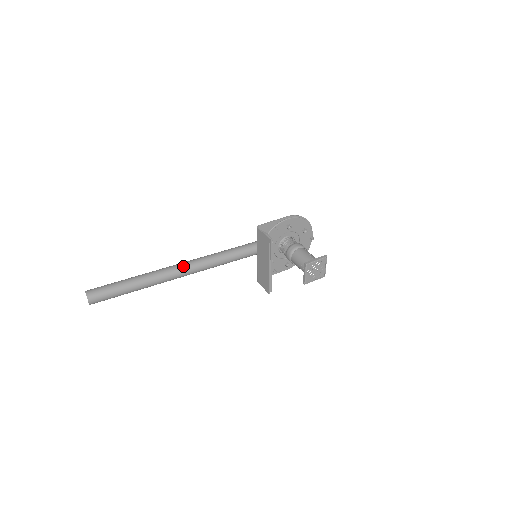
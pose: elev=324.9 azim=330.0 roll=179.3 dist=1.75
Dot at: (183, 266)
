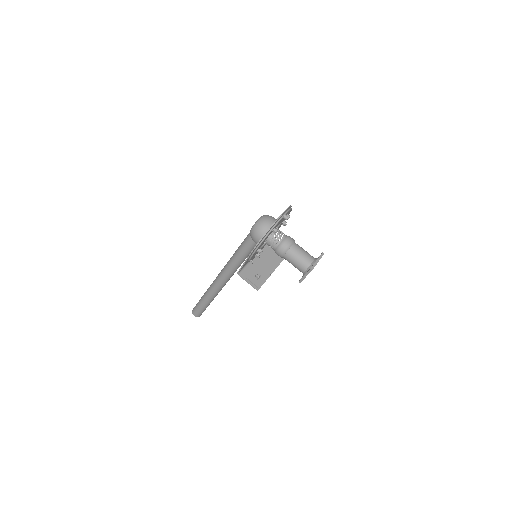
Dot at: (220, 285)
